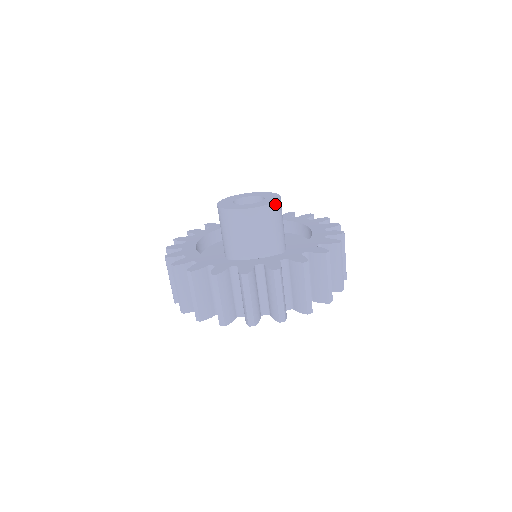
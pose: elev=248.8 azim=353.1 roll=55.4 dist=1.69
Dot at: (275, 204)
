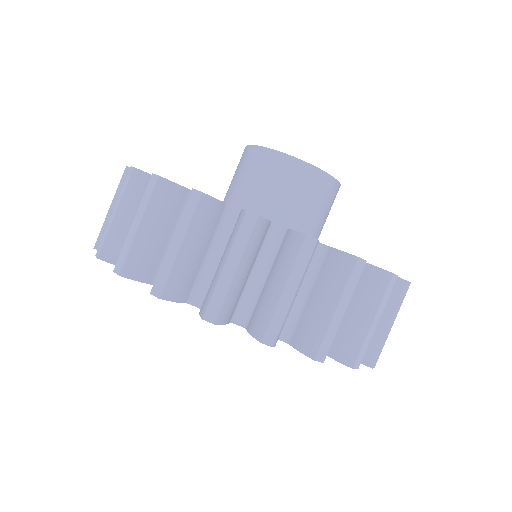
Dot at: (324, 176)
